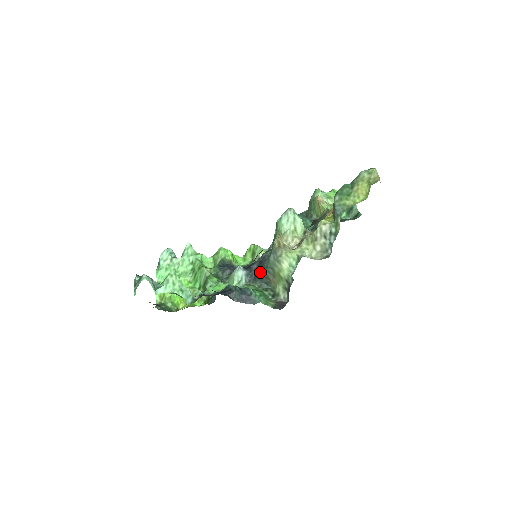
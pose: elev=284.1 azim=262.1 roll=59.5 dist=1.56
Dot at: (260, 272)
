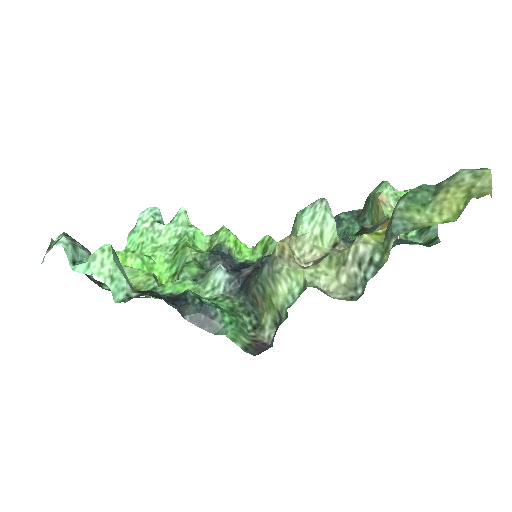
Dot at: (248, 284)
